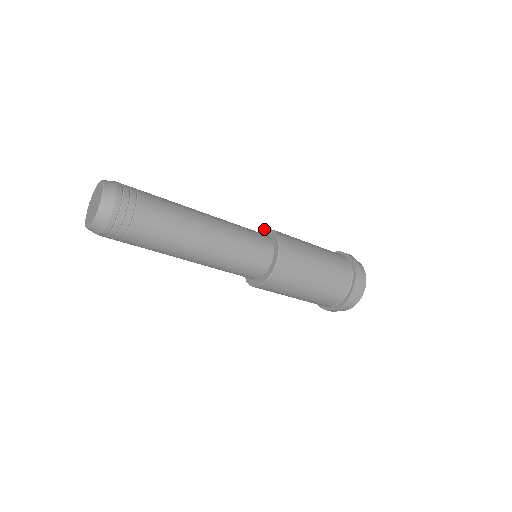
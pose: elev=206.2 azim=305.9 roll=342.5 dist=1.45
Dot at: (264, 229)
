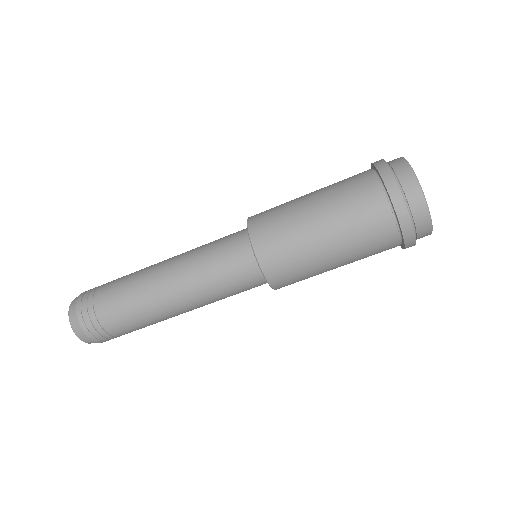
Dot at: occluded
